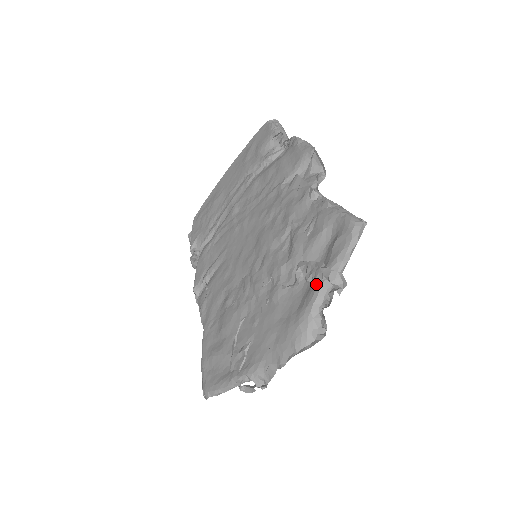
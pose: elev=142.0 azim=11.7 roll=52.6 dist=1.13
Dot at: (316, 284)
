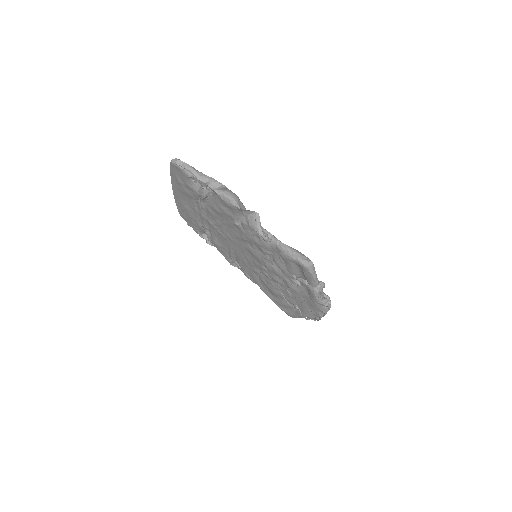
Dot at: (310, 291)
